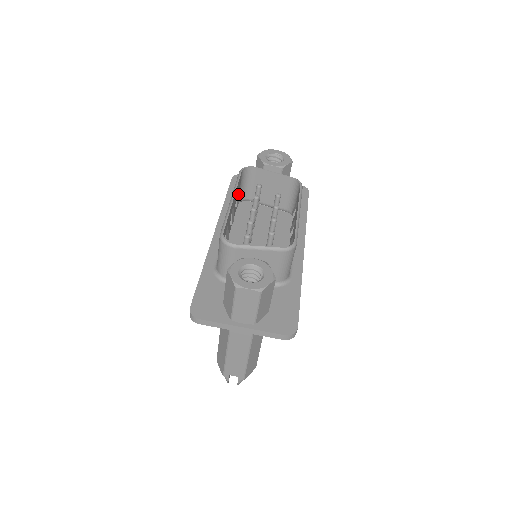
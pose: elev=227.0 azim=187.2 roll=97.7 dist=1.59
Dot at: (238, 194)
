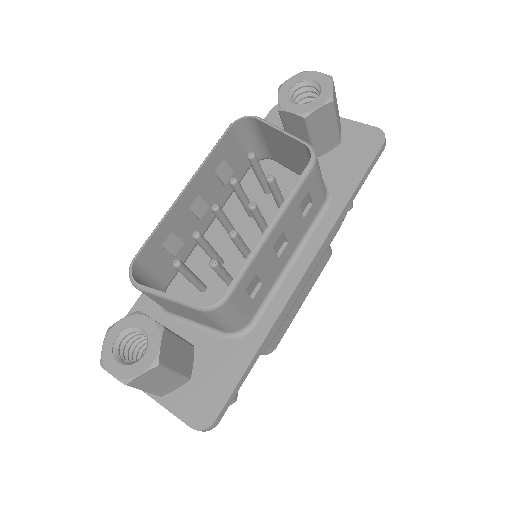
Dot at: (226, 164)
